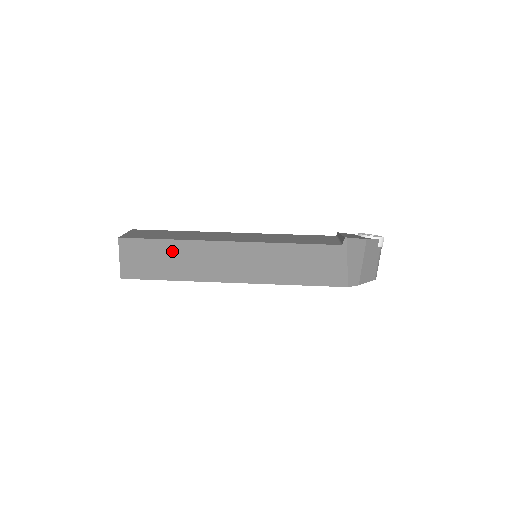
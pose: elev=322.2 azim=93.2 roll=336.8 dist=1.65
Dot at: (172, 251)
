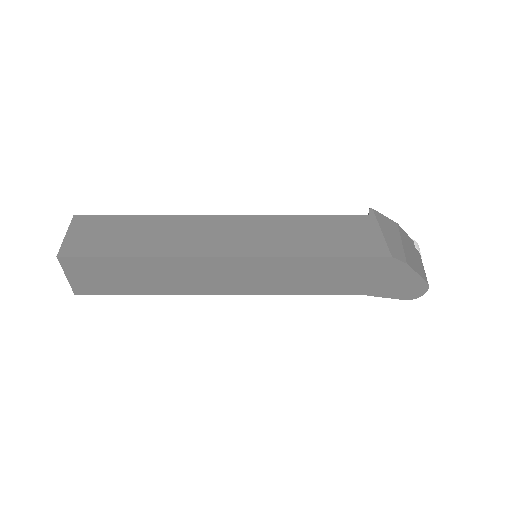
Dot at: (143, 226)
